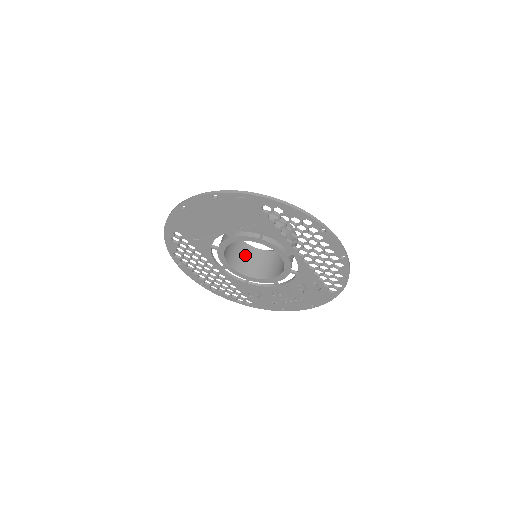
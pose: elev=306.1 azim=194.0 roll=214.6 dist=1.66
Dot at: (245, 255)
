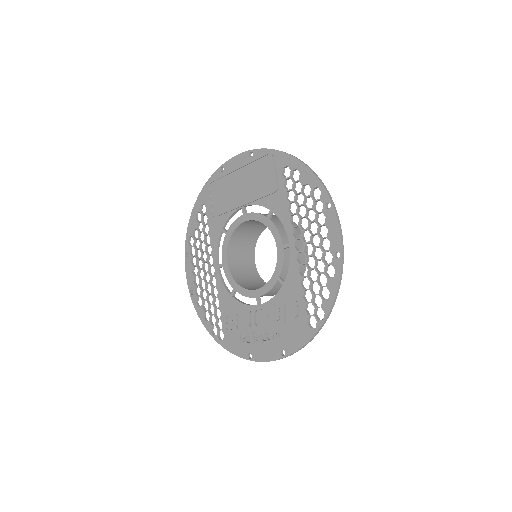
Dot at: (249, 274)
